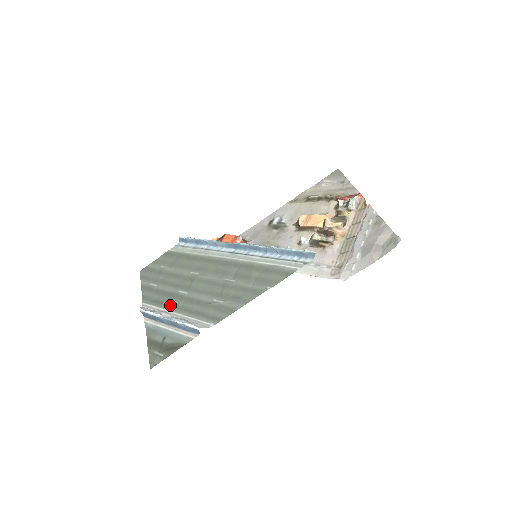
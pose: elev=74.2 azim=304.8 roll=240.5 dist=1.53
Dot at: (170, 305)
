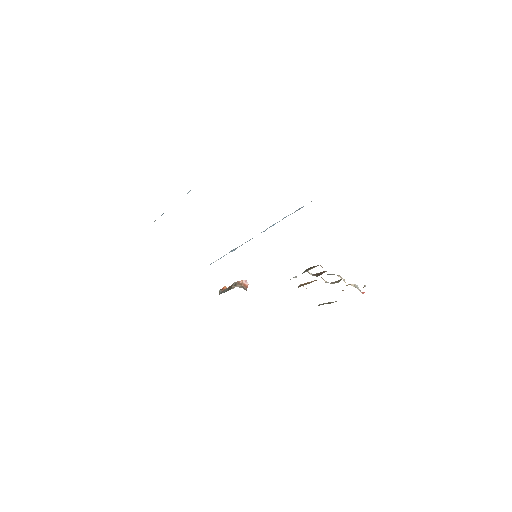
Dot at: occluded
